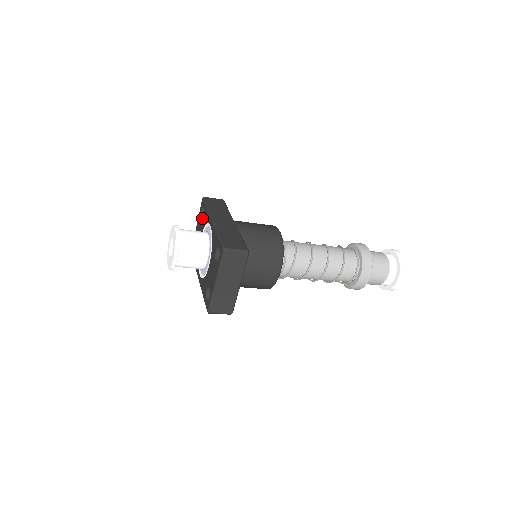
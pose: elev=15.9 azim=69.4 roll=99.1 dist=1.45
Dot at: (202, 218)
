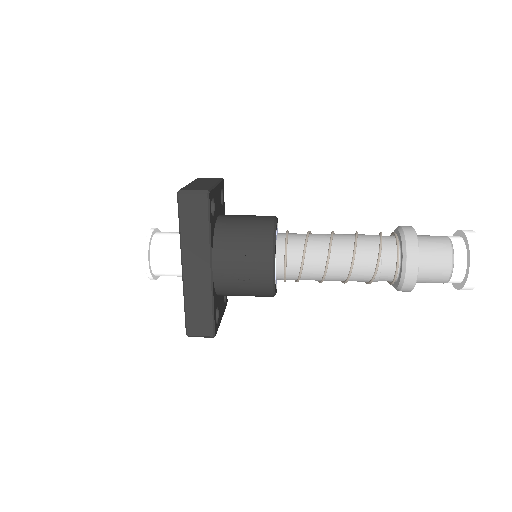
Dot at: occluded
